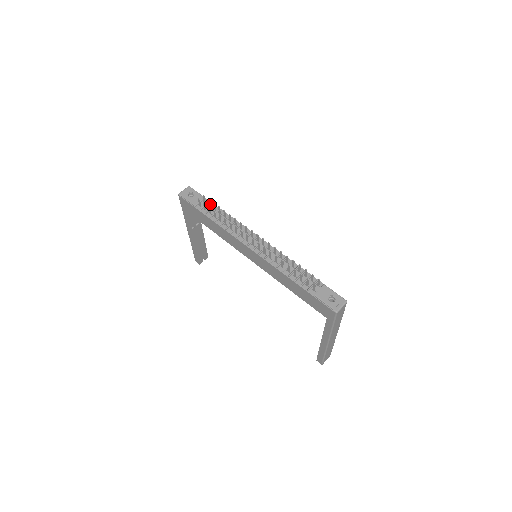
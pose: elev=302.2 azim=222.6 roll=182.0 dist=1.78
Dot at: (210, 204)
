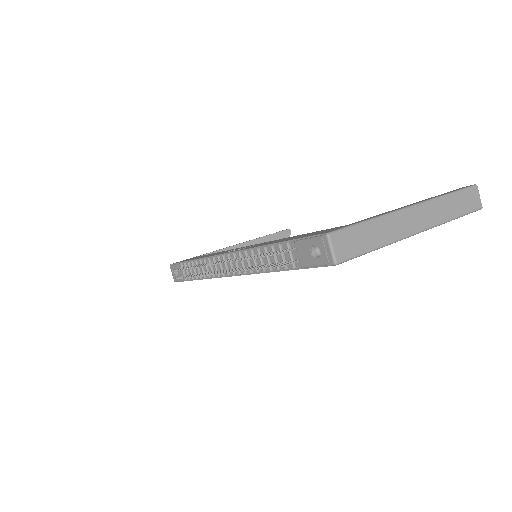
Dot at: (187, 265)
